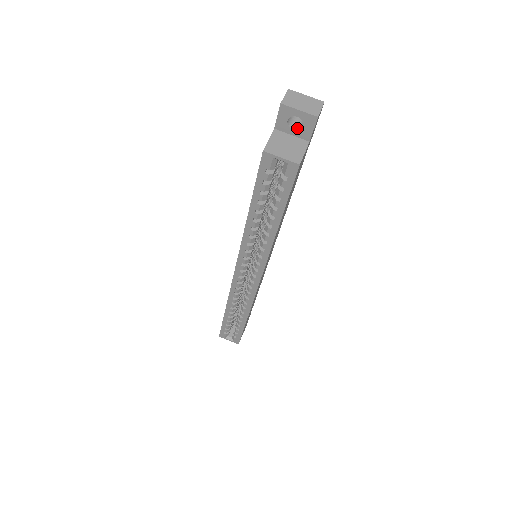
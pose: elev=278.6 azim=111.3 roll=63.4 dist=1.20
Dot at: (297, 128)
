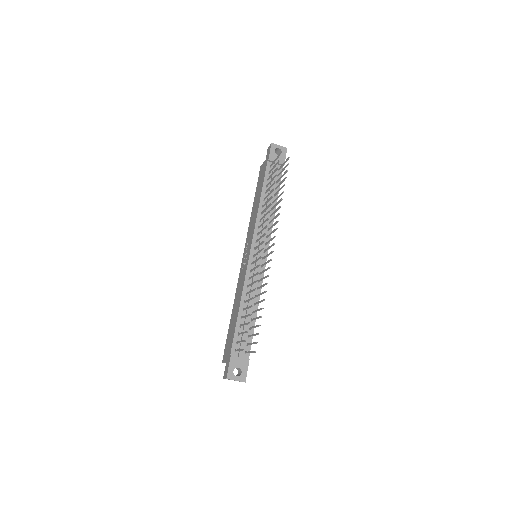
Dot at: (236, 368)
